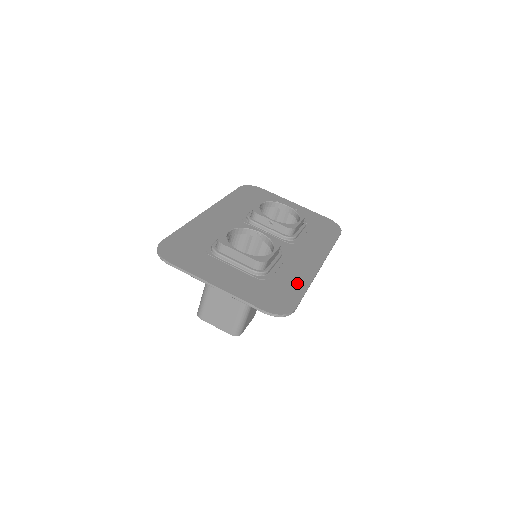
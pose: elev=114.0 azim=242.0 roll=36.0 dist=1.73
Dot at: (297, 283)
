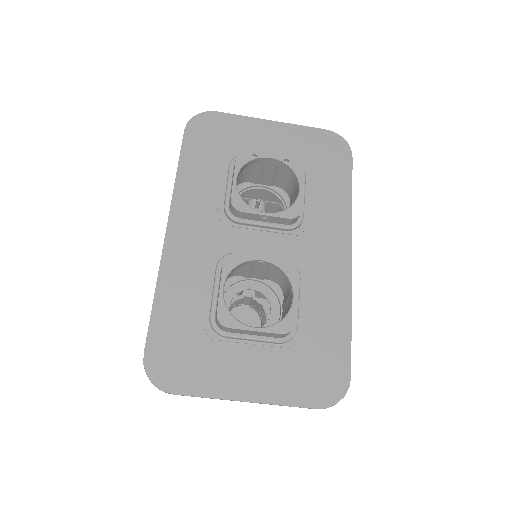
Dot at: (336, 322)
